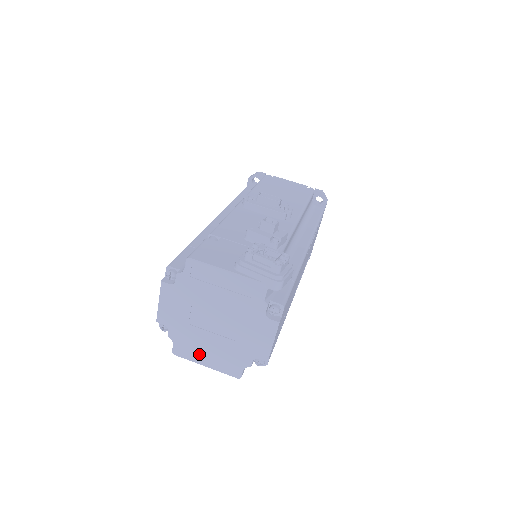
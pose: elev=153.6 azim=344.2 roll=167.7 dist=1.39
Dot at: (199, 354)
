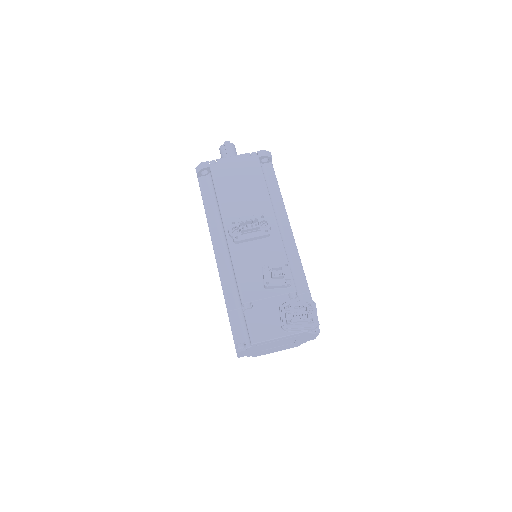
Dot at: (270, 352)
